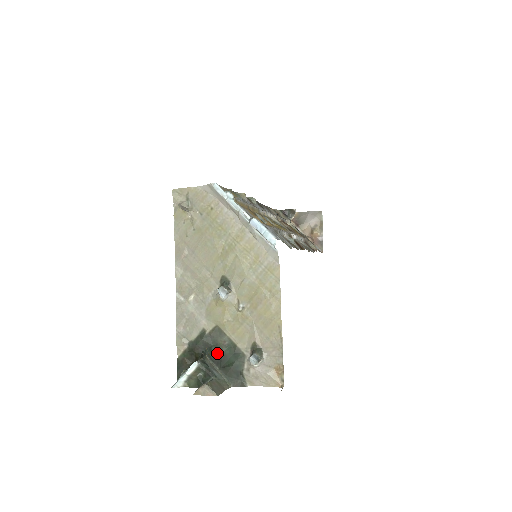
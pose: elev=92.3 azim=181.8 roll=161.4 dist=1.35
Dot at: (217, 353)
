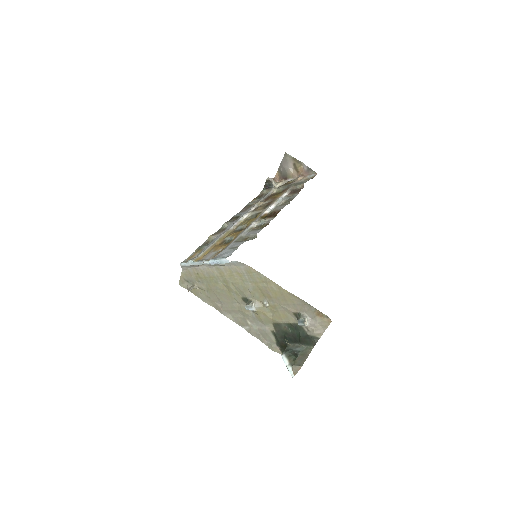
Dot at: (290, 336)
